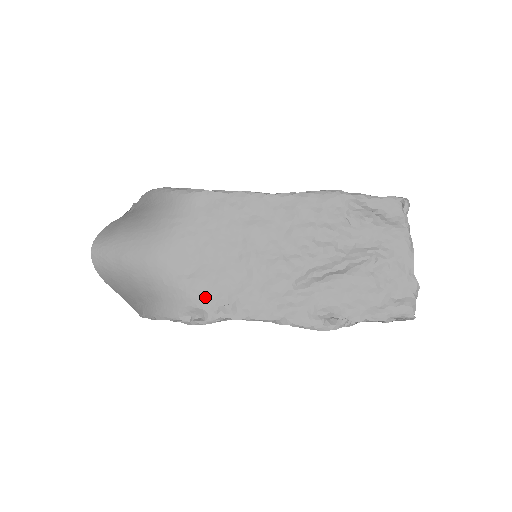
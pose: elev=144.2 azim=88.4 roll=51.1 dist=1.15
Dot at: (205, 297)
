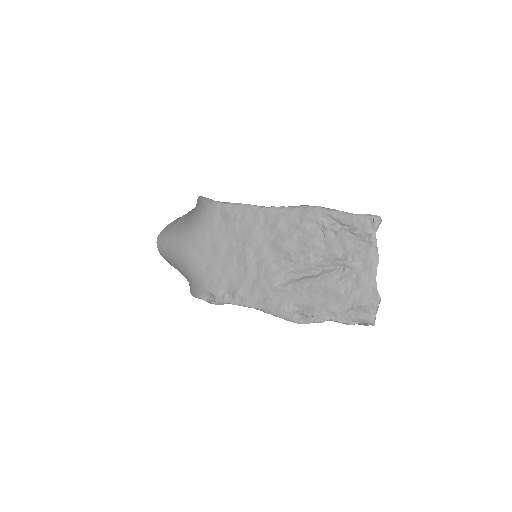
Dot at: (214, 285)
